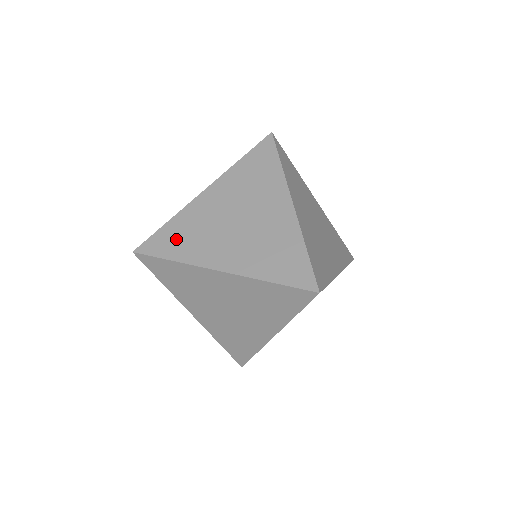
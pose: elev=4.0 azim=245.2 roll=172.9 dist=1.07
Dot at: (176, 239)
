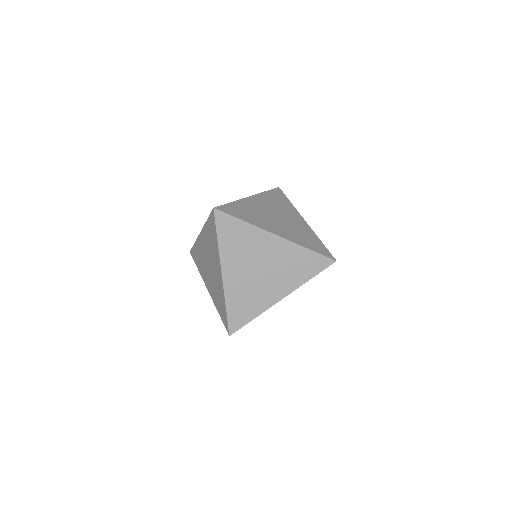
Dot at: (242, 212)
